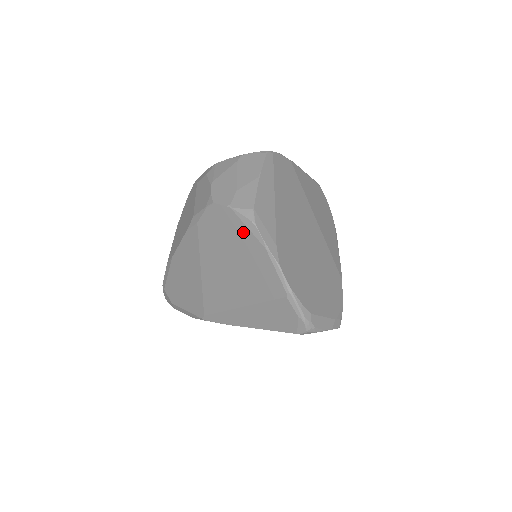
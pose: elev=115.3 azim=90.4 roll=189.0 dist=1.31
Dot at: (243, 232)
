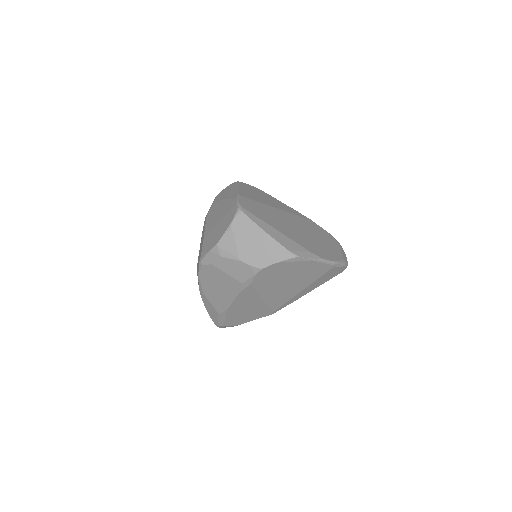
Dot at: (292, 265)
